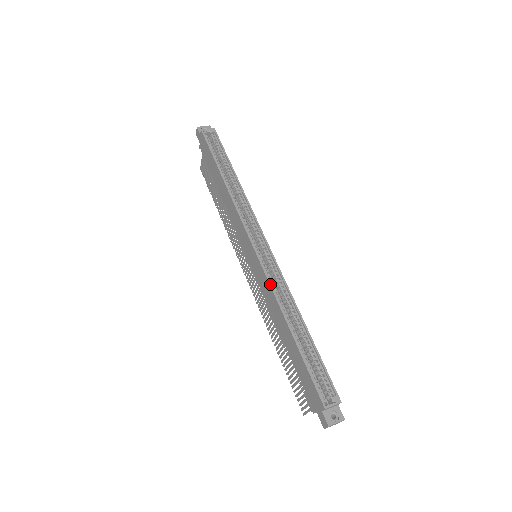
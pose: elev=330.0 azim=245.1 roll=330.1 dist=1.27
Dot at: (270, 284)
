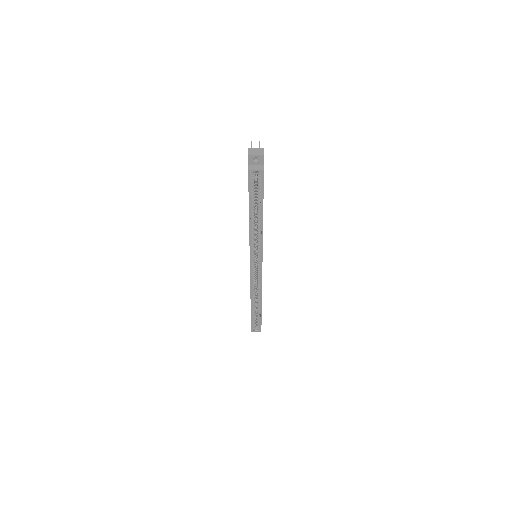
Dot at: (251, 288)
